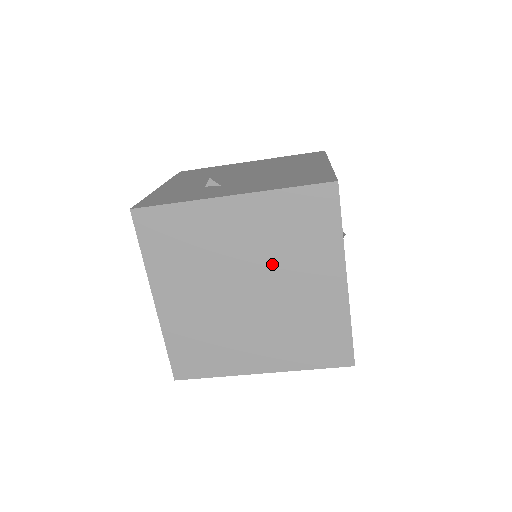
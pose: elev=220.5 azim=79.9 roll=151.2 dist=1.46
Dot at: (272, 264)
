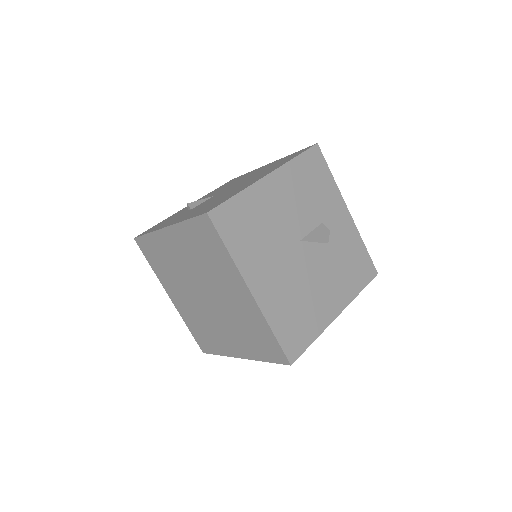
Dot at: (206, 277)
